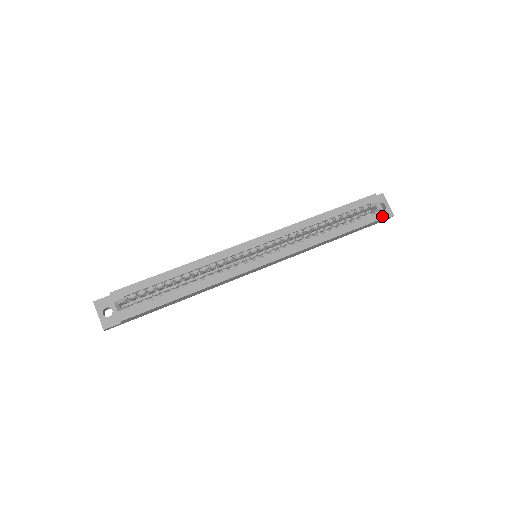
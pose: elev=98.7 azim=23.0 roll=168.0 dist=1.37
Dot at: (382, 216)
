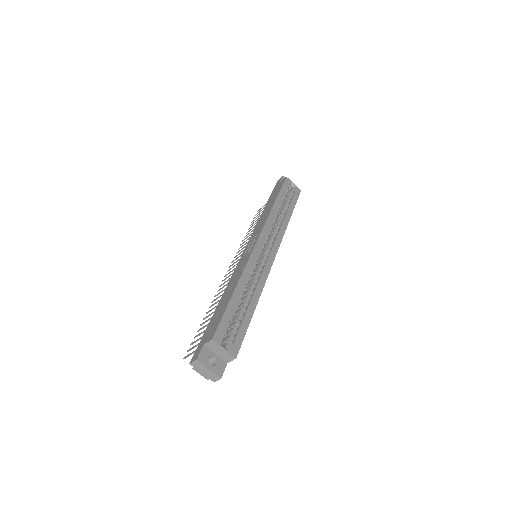
Dot at: (299, 191)
